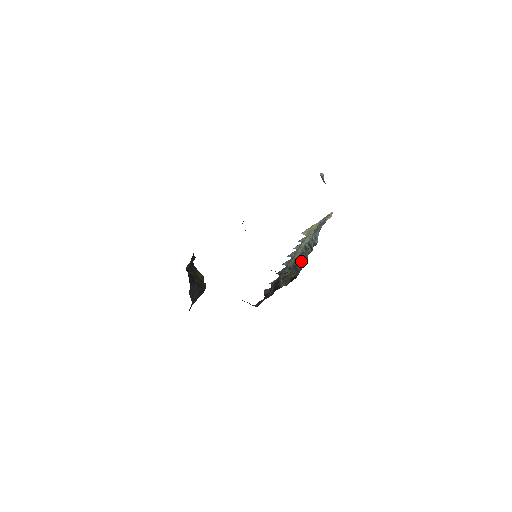
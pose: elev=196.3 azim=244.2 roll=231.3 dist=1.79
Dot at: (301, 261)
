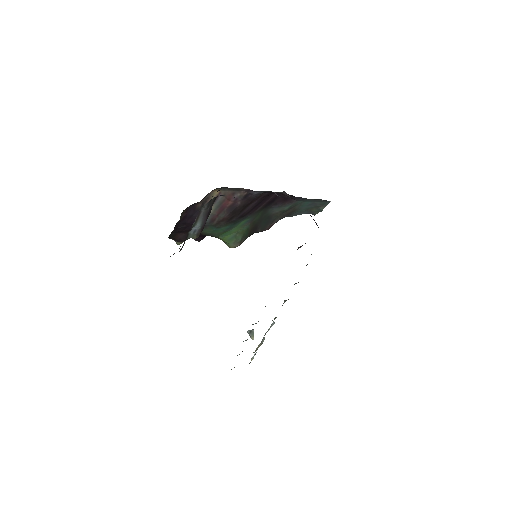
Dot at: occluded
